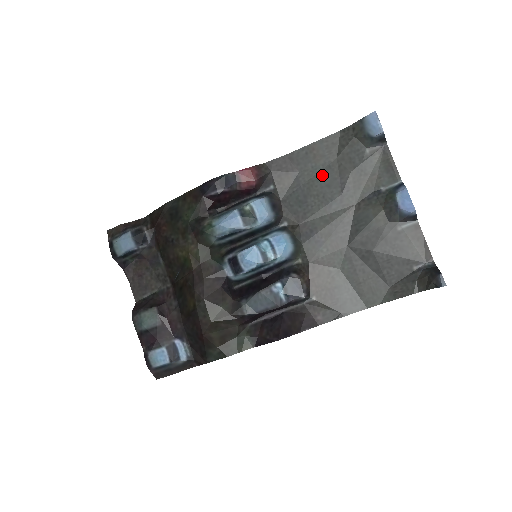
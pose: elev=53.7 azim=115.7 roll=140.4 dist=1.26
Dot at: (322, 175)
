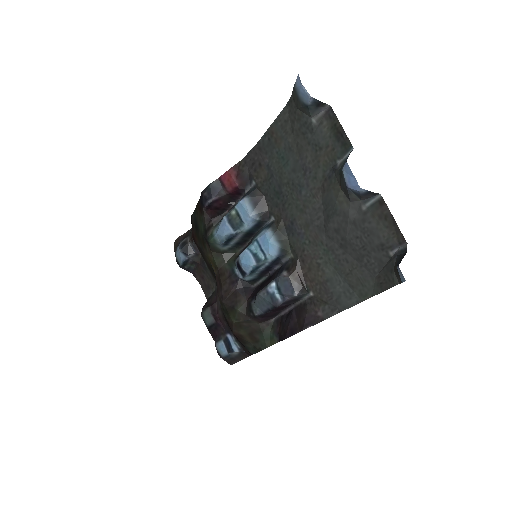
Dot at: (286, 160)
